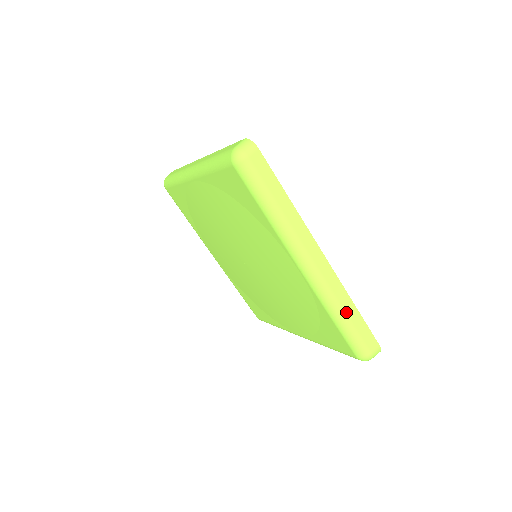
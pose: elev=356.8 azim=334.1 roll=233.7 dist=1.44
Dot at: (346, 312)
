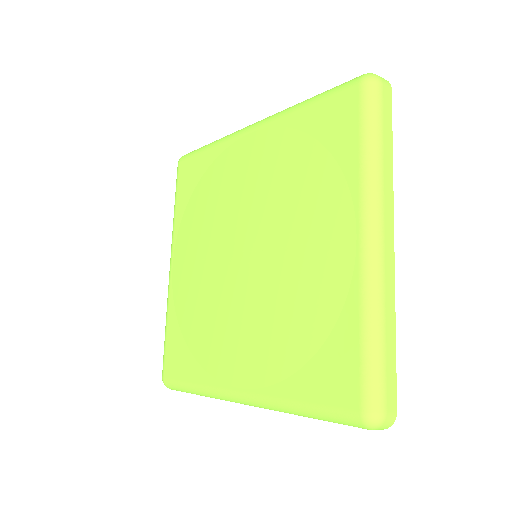
Dot at: (385, 327)
